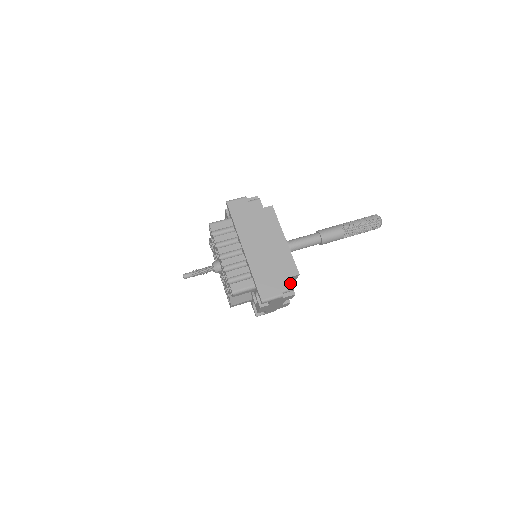
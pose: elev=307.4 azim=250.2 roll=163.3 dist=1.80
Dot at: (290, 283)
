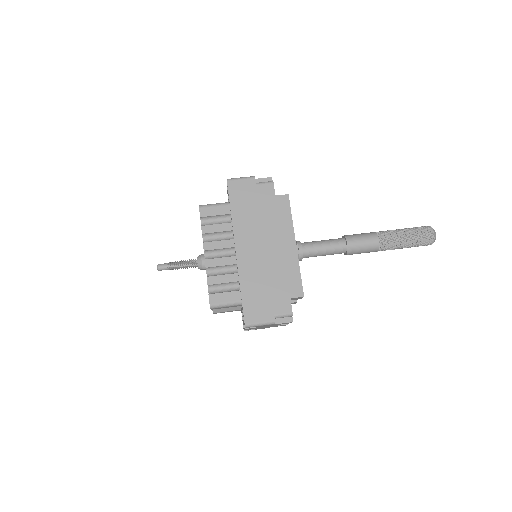
Dot at: (289, 306)
